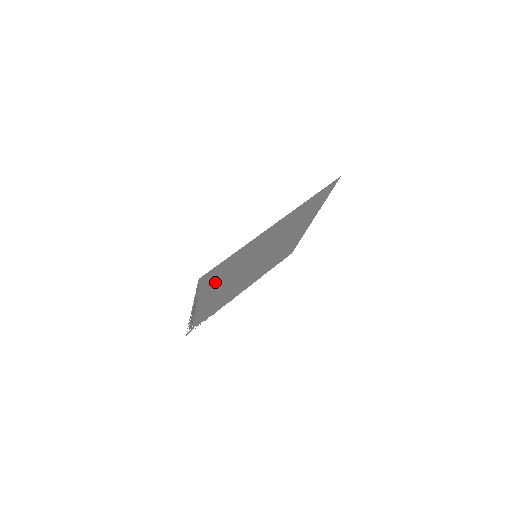
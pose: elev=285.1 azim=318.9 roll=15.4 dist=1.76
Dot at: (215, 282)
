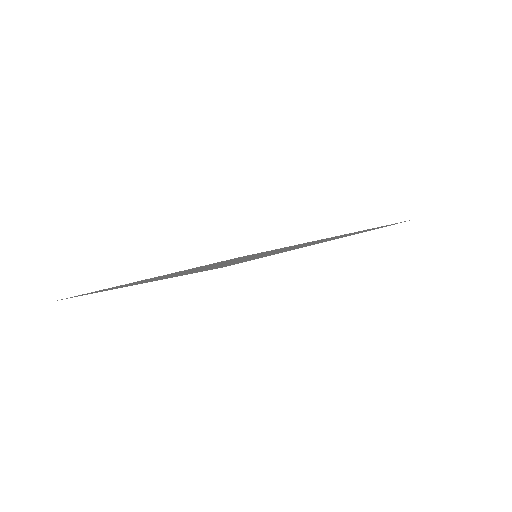
Dot at: (198, 270)
